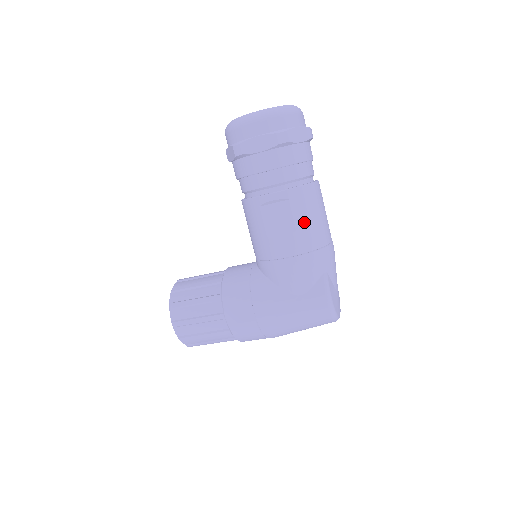
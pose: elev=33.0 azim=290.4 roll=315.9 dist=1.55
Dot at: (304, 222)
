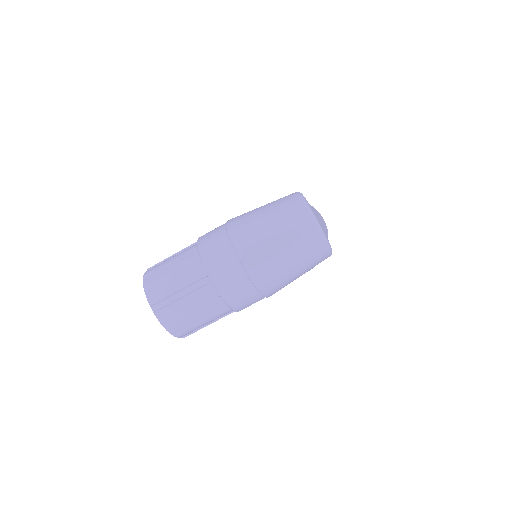
Dot at: occluded
